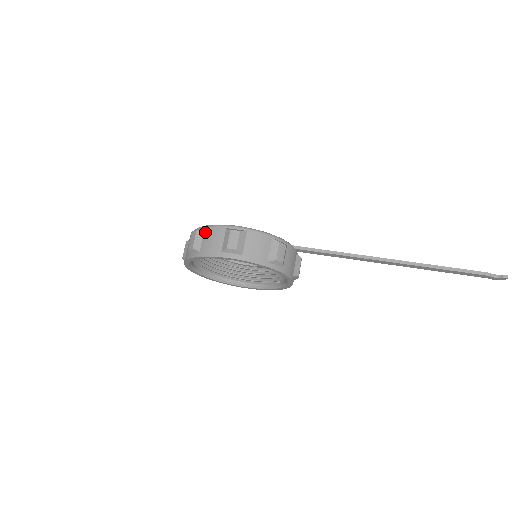
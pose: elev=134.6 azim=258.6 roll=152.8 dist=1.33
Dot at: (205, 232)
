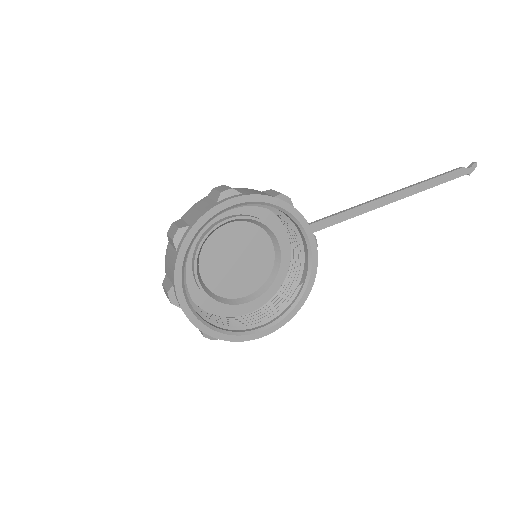
Dot at: (184, 217)
